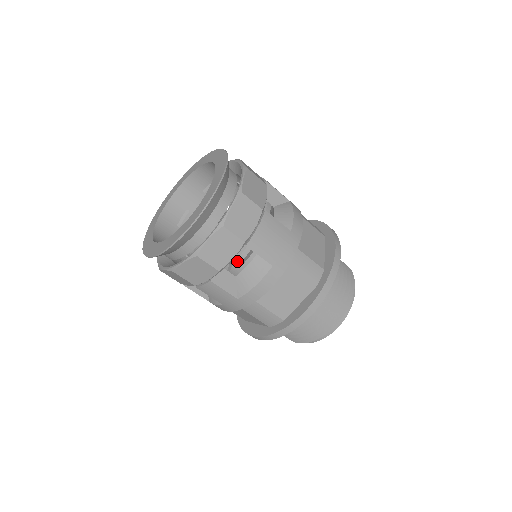
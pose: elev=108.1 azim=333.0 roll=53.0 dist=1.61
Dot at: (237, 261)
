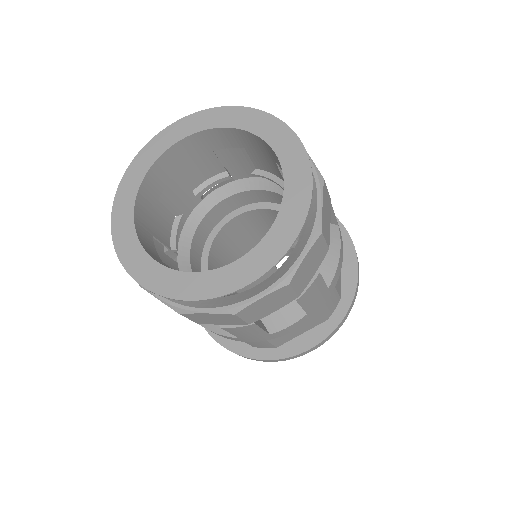
Dot at: occluded
